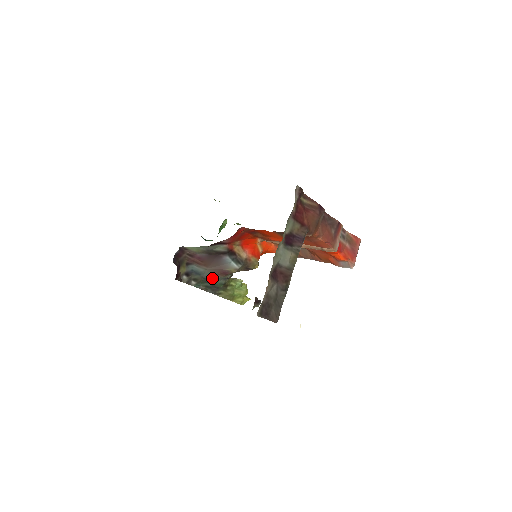
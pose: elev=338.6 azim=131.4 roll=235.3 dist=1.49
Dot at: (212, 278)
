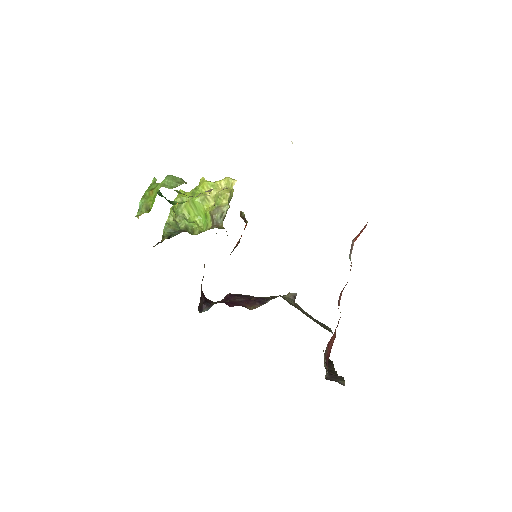
Dot at: occluded
